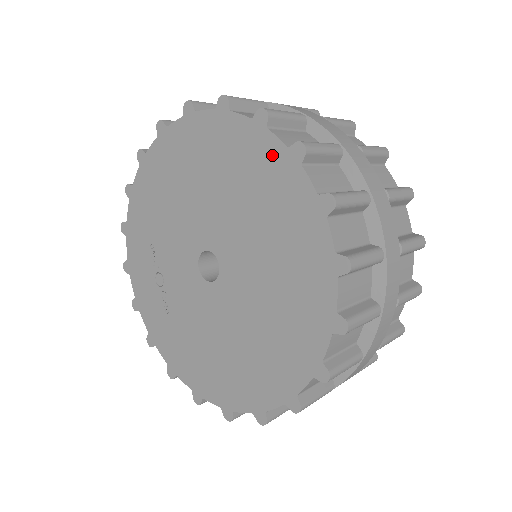
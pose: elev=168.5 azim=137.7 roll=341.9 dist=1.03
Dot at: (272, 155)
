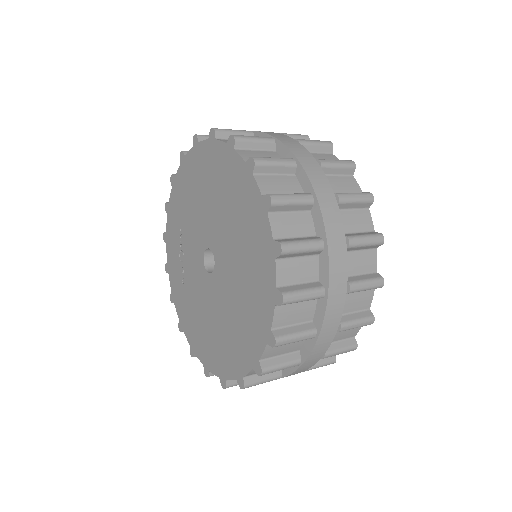
Dot at: (253, 197)
